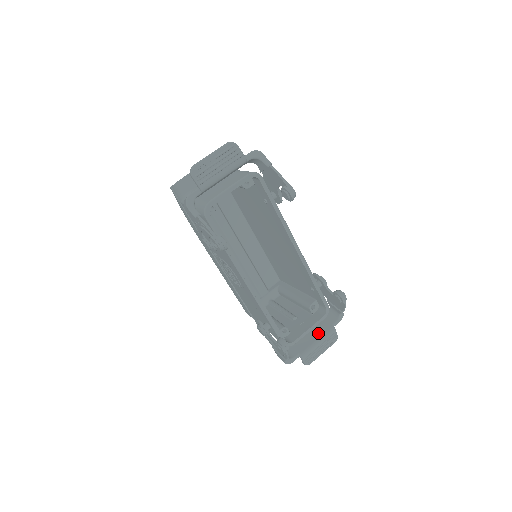
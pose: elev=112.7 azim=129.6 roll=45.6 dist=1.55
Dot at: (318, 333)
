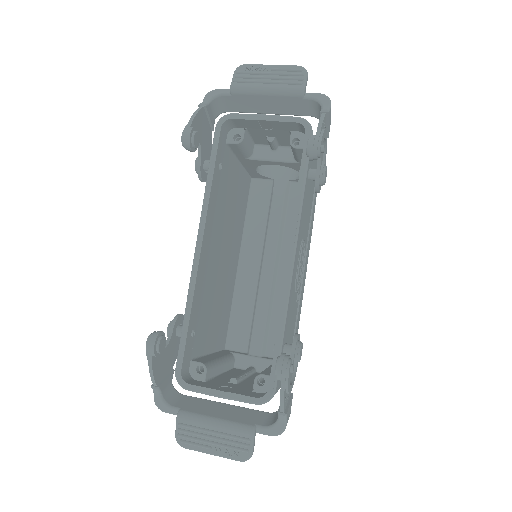
Dot at: (230, 415)
